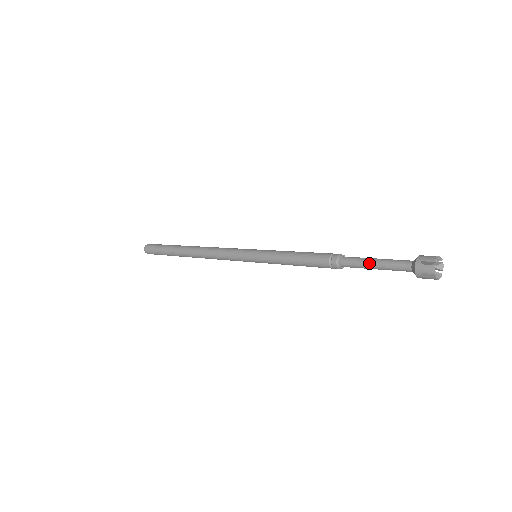
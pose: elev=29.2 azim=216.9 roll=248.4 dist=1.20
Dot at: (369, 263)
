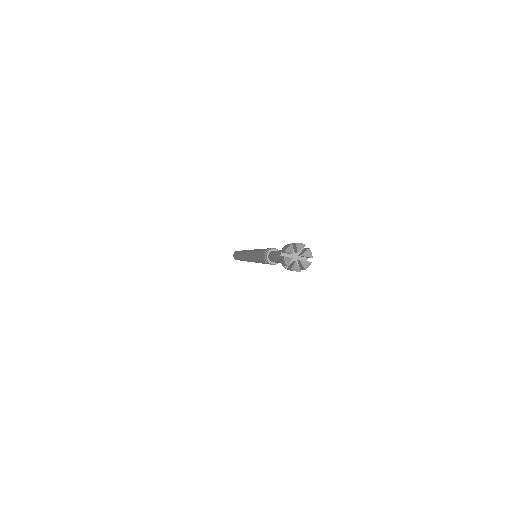
Dot at: (274, 257)
